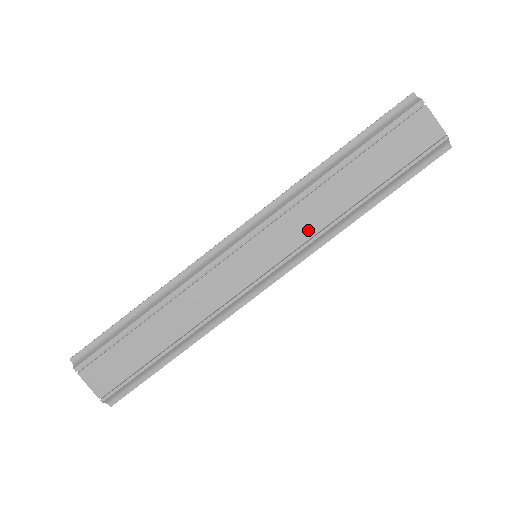
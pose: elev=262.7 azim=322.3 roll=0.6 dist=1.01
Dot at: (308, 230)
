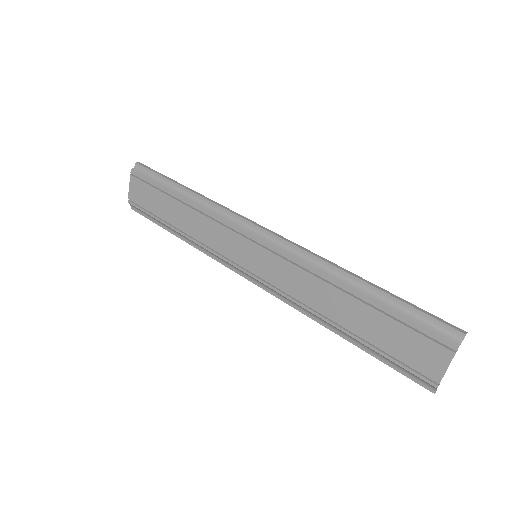
Dot at: (292, 290)
